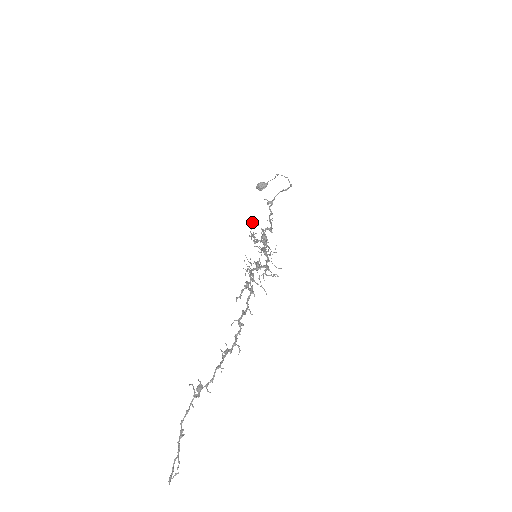
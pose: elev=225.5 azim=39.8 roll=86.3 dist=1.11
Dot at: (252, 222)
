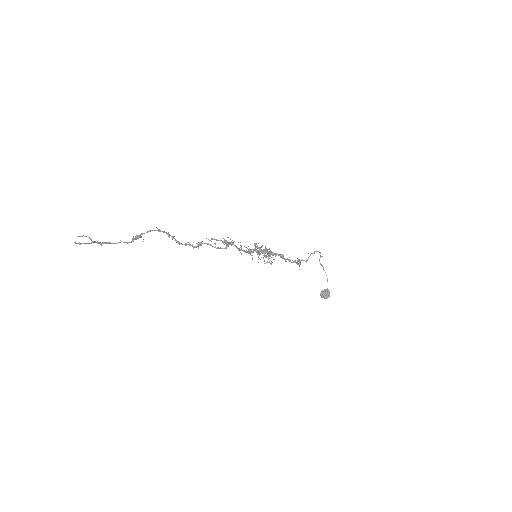
Dot at: occluded
